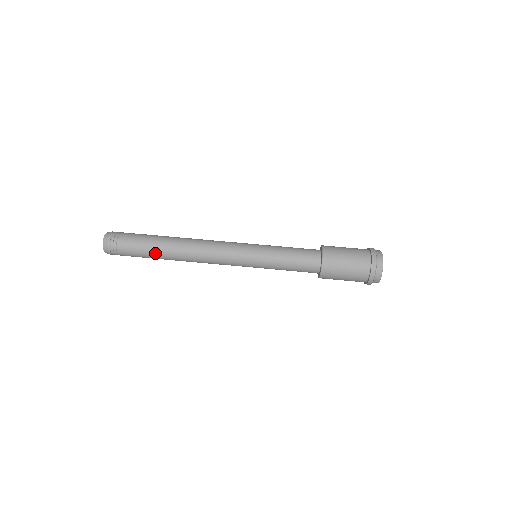
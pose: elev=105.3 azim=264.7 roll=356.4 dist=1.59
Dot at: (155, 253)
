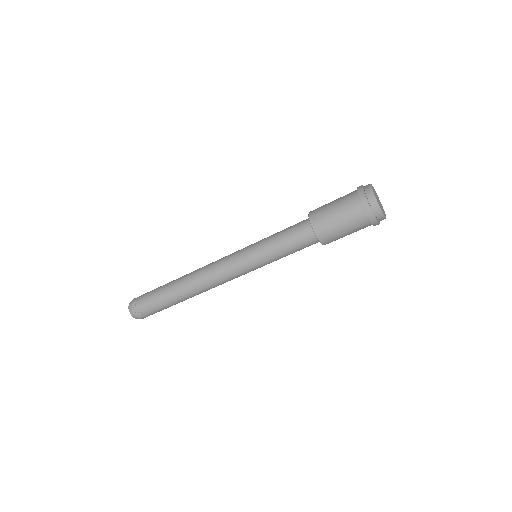
Dot at: (174, 303)
